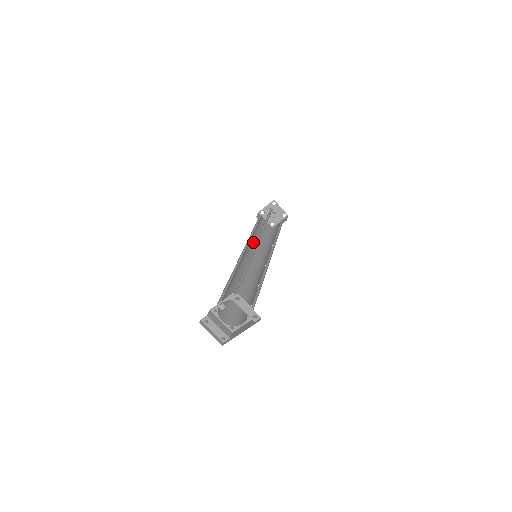
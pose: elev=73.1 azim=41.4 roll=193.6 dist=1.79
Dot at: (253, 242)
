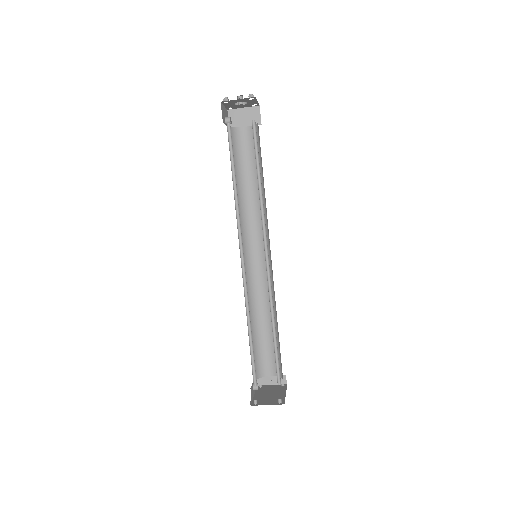
Dot at: (248, 202)
